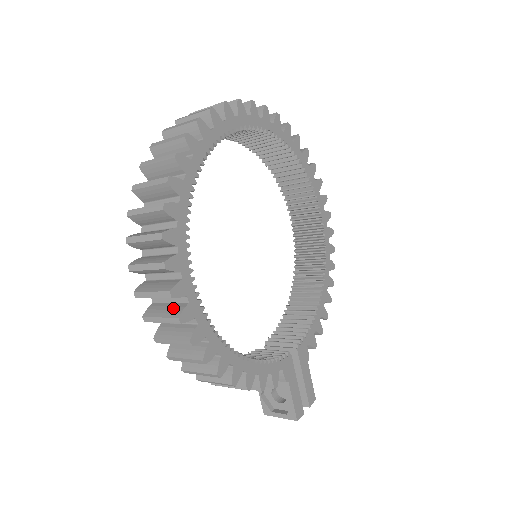
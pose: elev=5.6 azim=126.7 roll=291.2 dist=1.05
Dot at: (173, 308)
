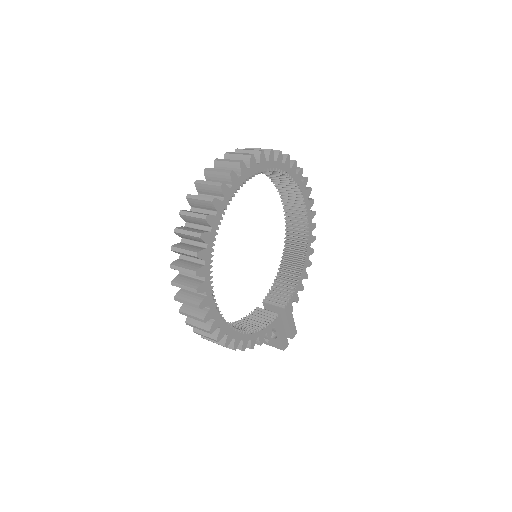
Dot at: occluded
